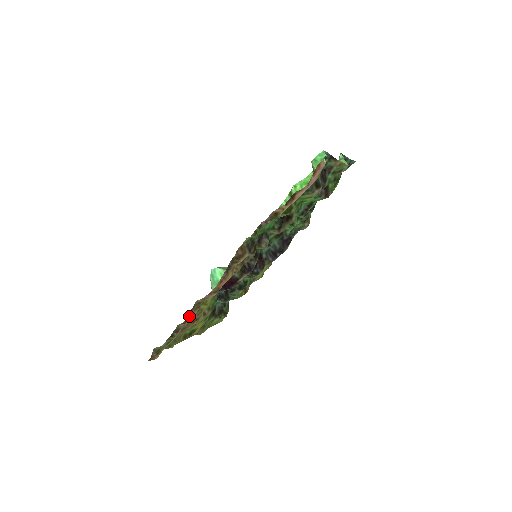
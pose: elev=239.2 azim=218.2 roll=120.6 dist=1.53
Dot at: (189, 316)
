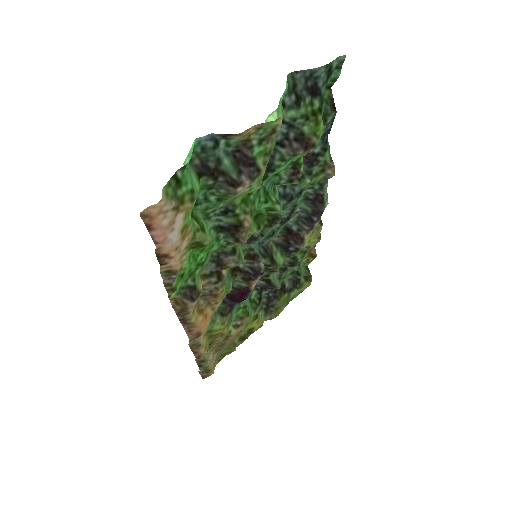
Dot at: (196, 354)
